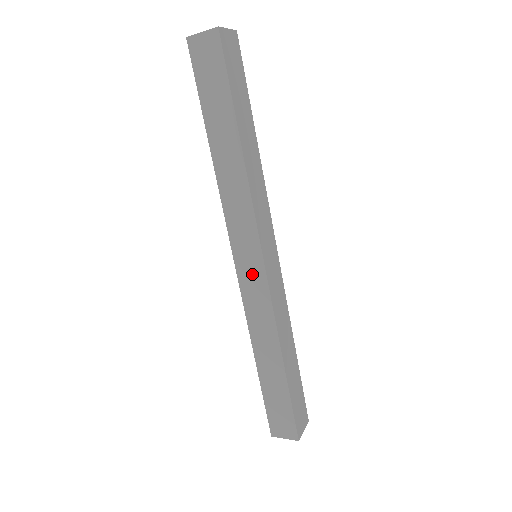
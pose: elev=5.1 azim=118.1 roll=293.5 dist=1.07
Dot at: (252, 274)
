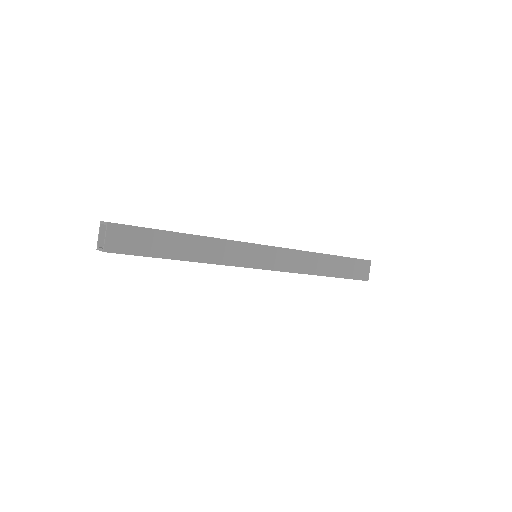
Dot at: occluded
